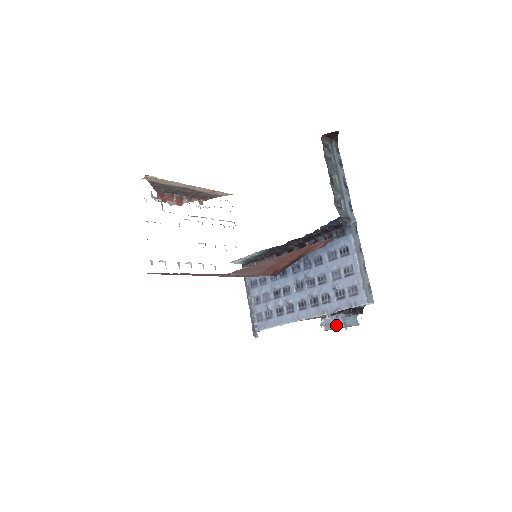
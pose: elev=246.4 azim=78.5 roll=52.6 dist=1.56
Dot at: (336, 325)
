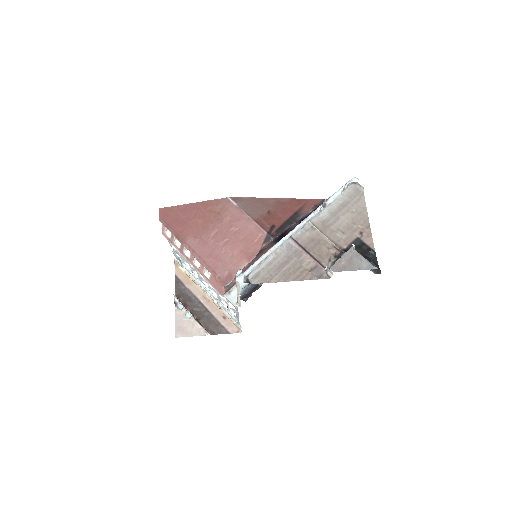
Dot at: (343, 256)
